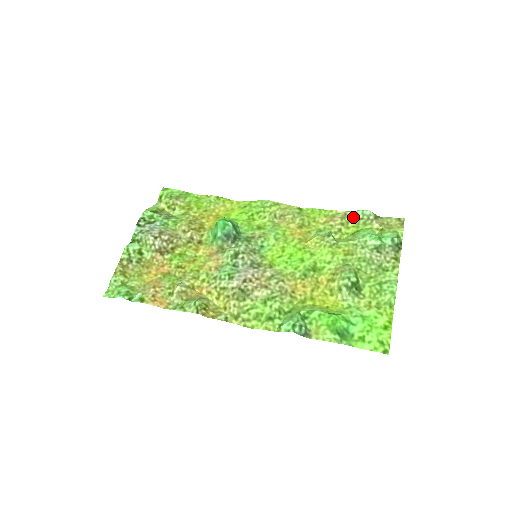
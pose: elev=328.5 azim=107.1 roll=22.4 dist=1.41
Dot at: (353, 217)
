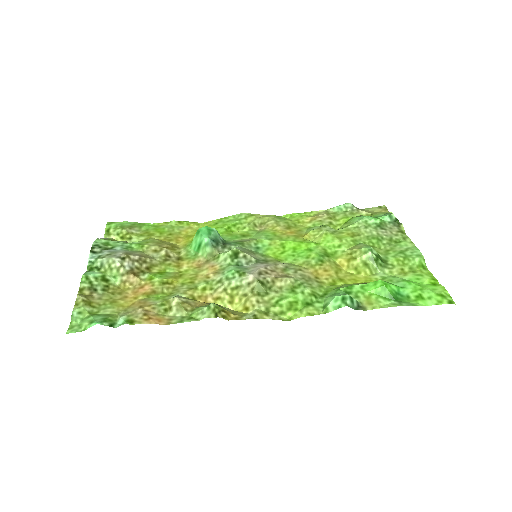
Dot at: (336, 212)
